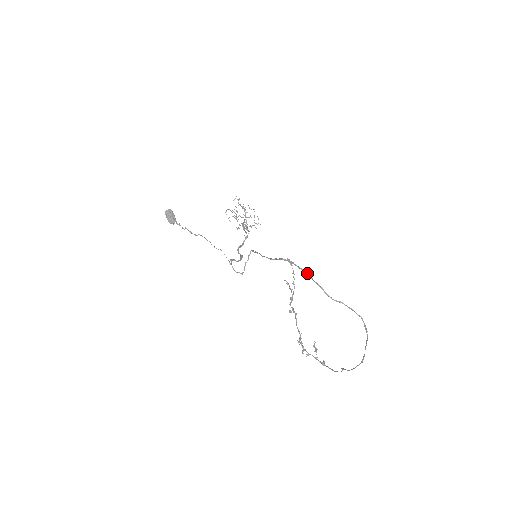
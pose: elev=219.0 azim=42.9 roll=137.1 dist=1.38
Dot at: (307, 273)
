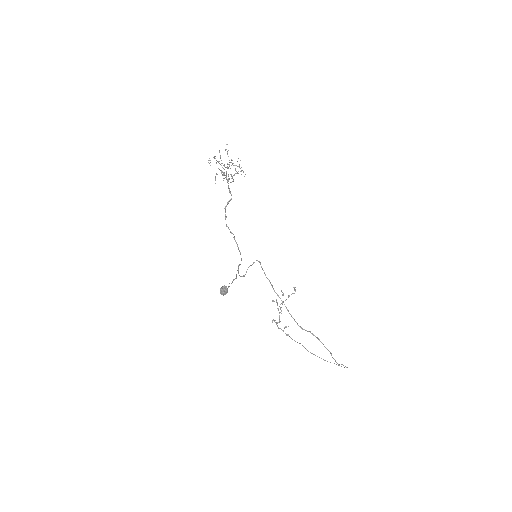
Dot at: (330, 353)
